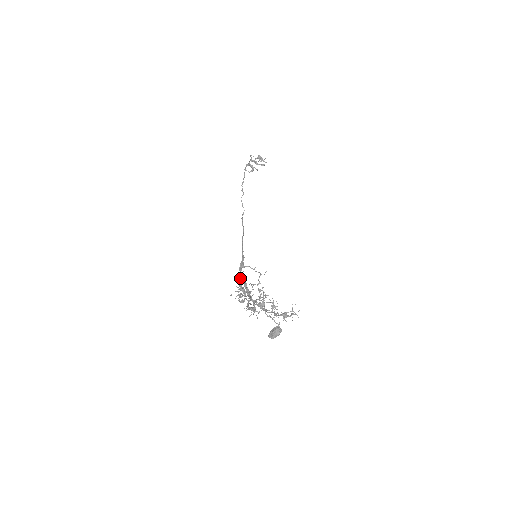
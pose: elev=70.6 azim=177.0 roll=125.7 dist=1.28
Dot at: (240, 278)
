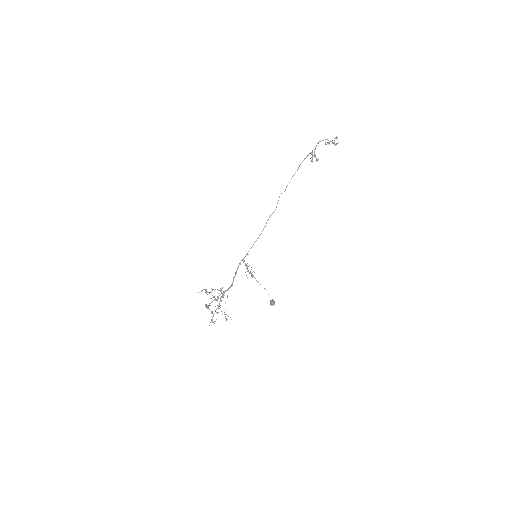
Dot at: (236, 270)
